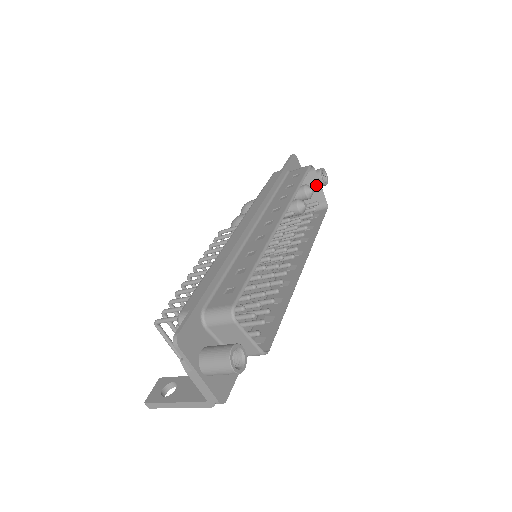
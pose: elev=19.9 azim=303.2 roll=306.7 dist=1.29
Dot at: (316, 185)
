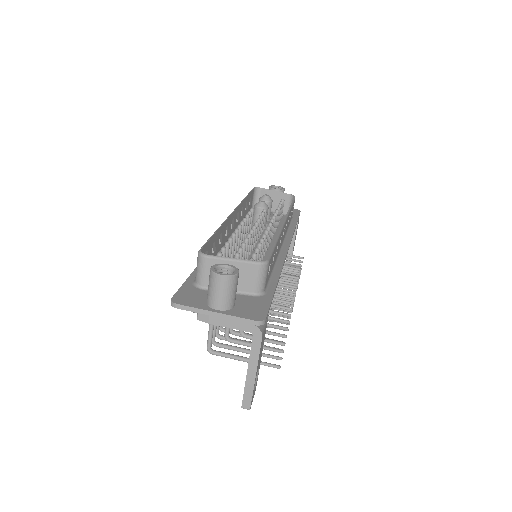
Dot at: (273, 195)
